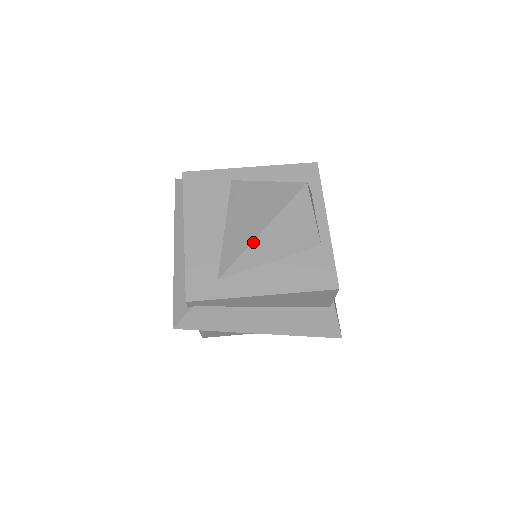
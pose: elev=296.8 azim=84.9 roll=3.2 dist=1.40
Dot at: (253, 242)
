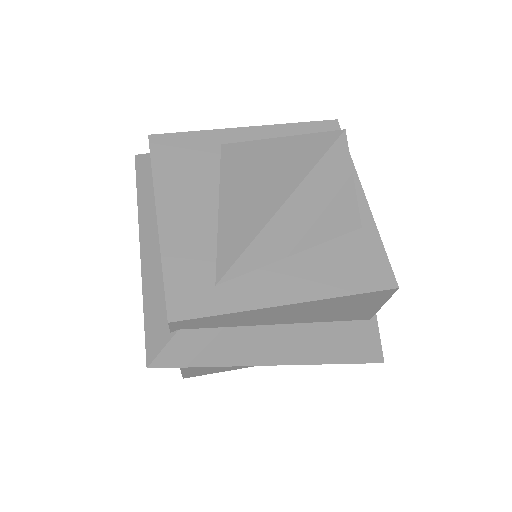
Dot at: (268, 223)
